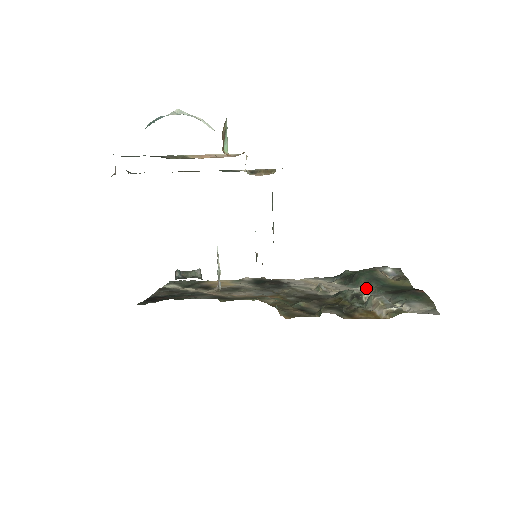
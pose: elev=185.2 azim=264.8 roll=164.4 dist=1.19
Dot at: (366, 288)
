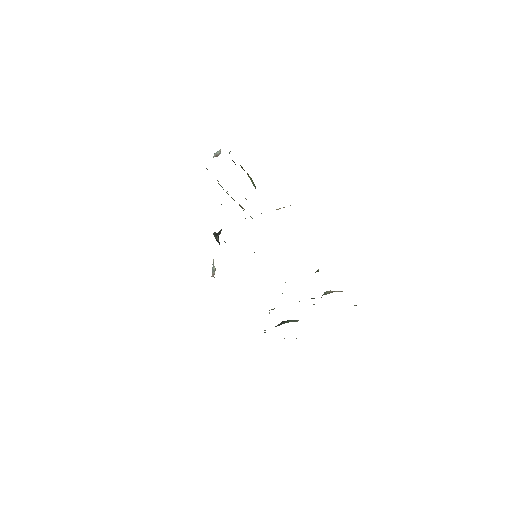
Dot at: (297, 321)
